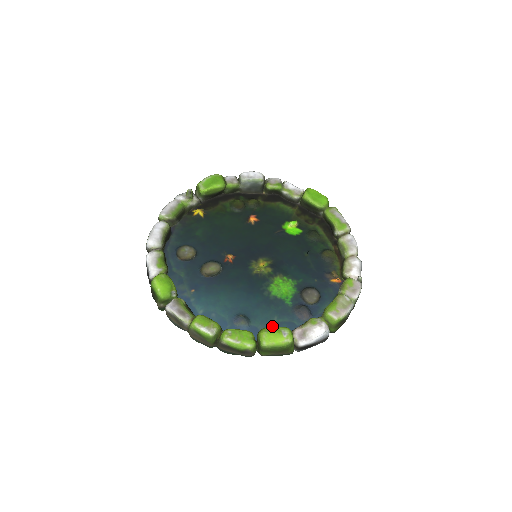
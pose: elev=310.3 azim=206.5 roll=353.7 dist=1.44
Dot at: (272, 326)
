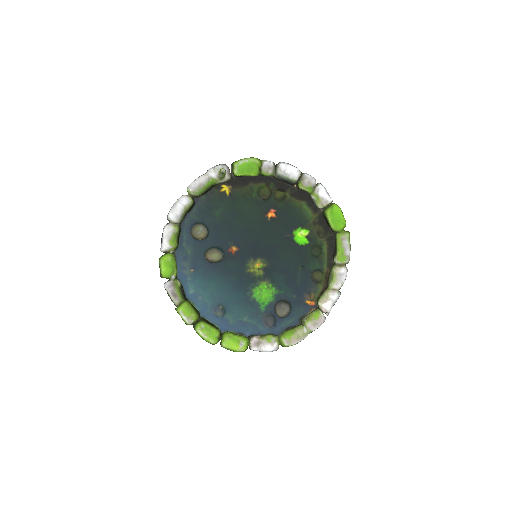
Dot at: (240, 323)
